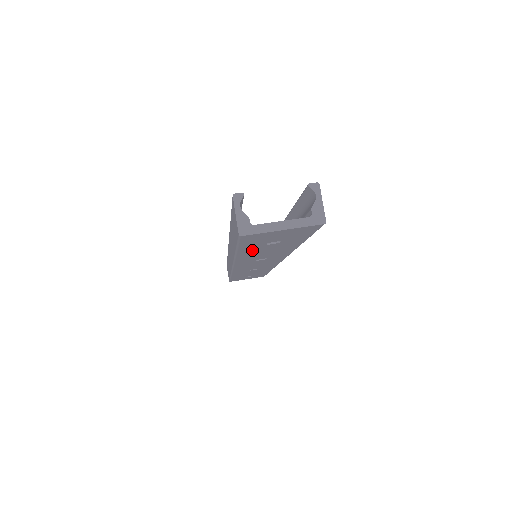
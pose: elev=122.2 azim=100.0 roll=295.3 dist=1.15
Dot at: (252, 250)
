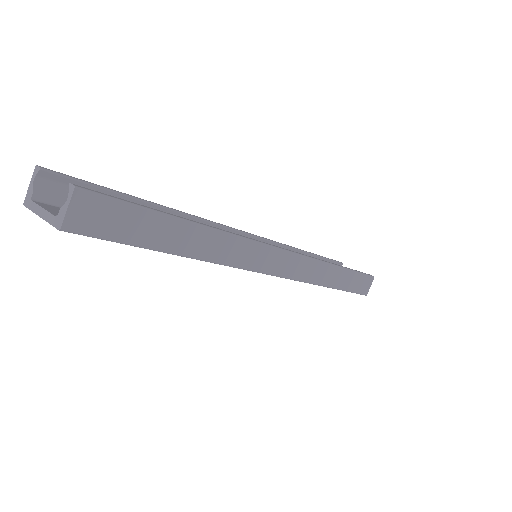
Dot at: occluded
